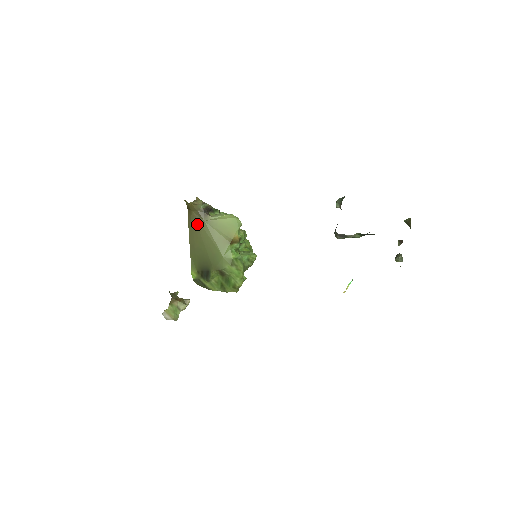
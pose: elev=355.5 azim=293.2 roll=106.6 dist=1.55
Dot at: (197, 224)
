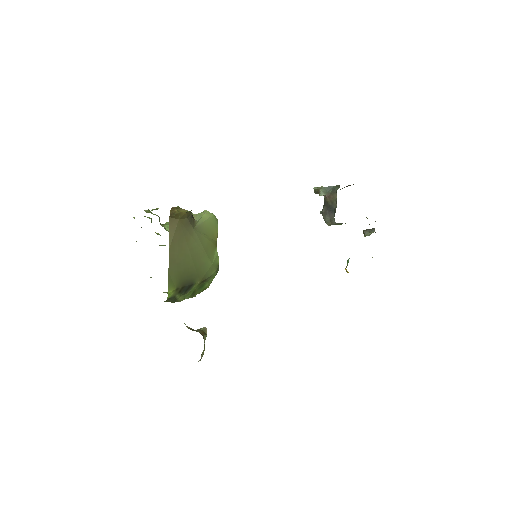
Dot at: (184, 234)
